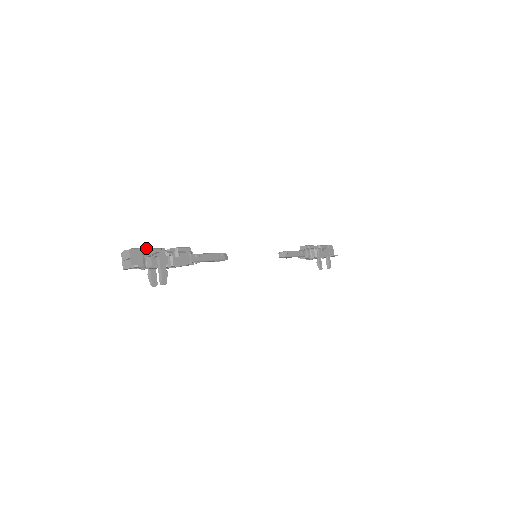
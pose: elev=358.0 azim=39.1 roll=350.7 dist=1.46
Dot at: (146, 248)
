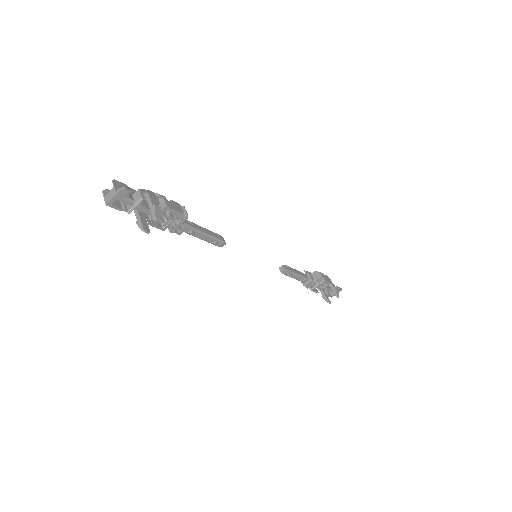
Dot at: (131, 188)
